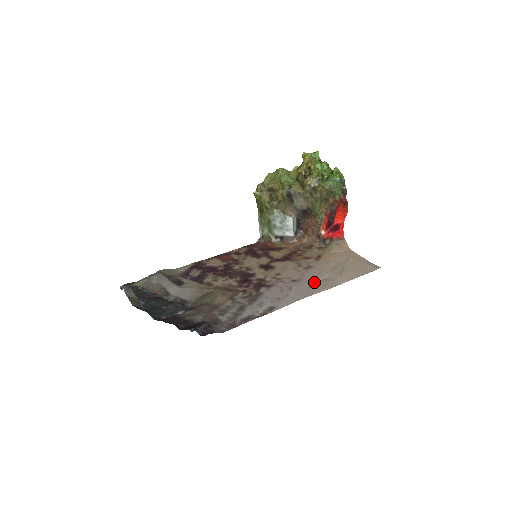
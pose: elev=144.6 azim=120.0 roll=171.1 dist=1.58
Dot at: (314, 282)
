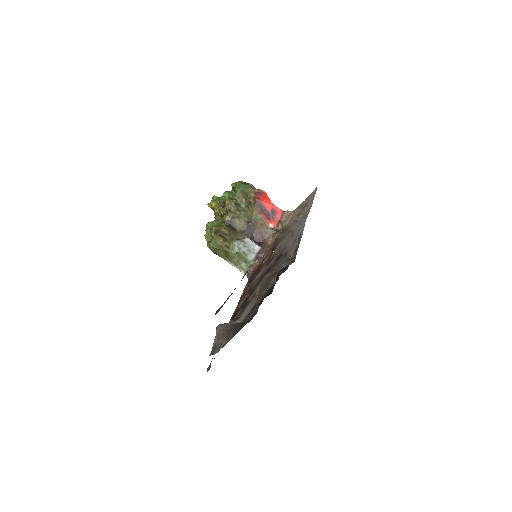
Dot at: (300, 220)
